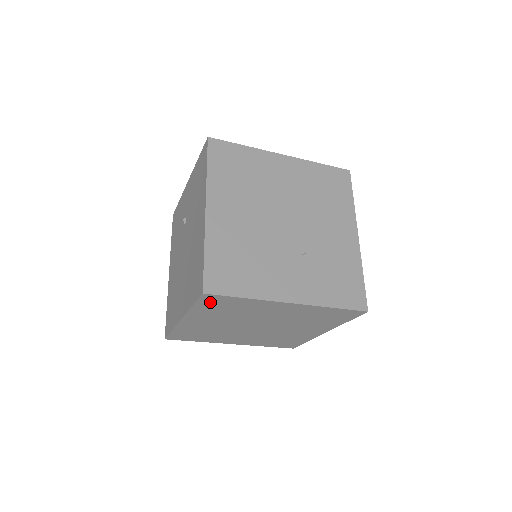
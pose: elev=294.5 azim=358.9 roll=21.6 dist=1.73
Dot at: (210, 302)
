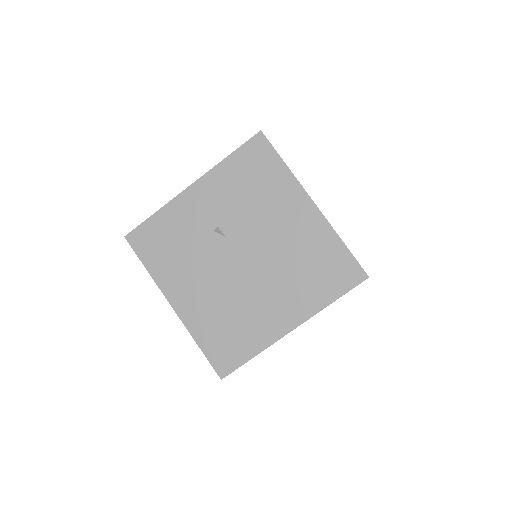
Dot at: occluded
